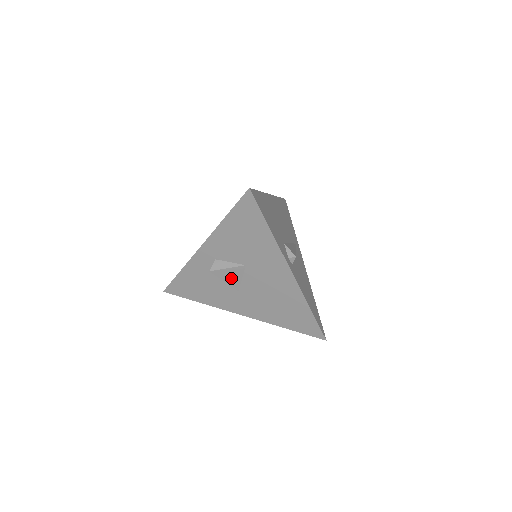
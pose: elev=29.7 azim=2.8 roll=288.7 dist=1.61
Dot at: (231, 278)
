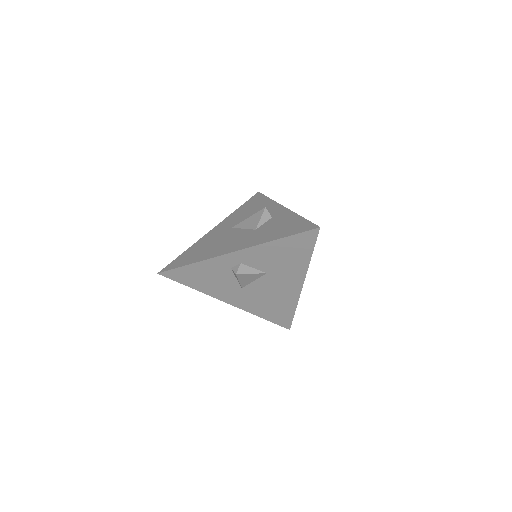
Dot at: (246, 280)
